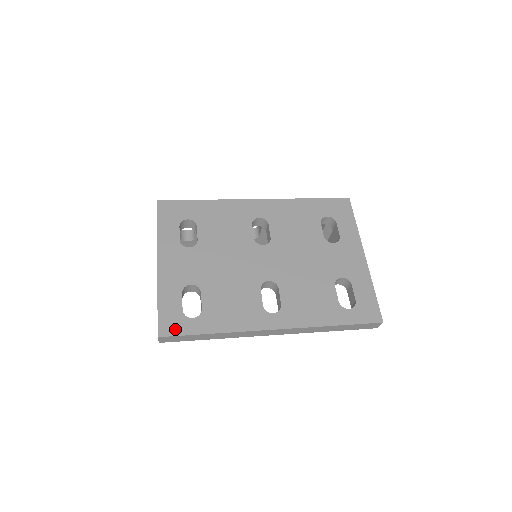
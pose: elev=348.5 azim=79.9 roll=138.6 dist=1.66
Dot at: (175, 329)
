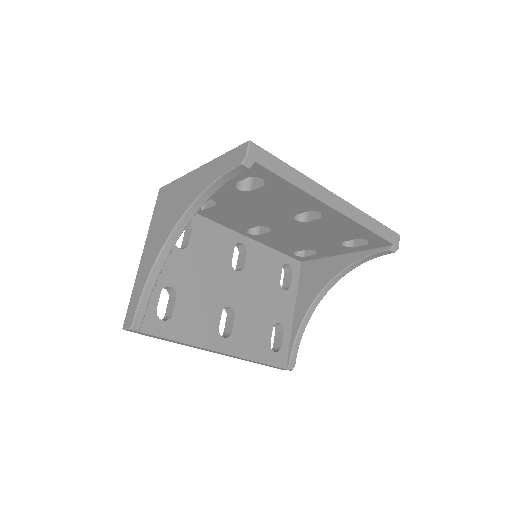
Dot at: occluded
